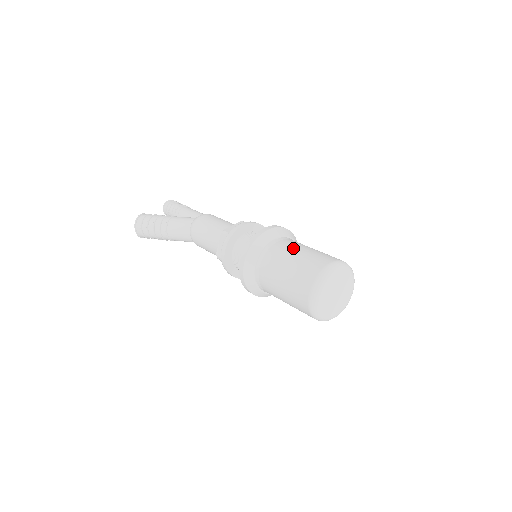
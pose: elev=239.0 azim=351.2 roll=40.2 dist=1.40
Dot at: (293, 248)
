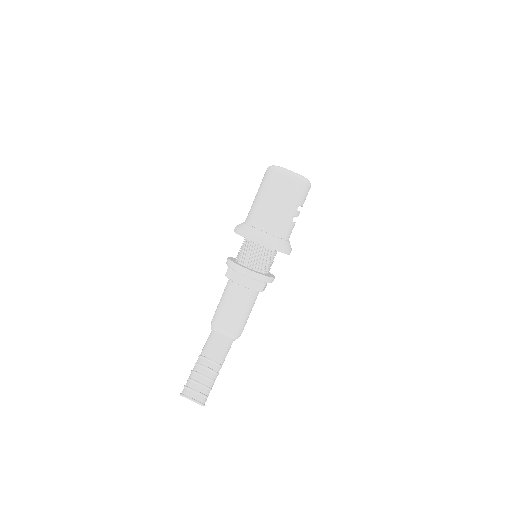
Dot at: occluded
